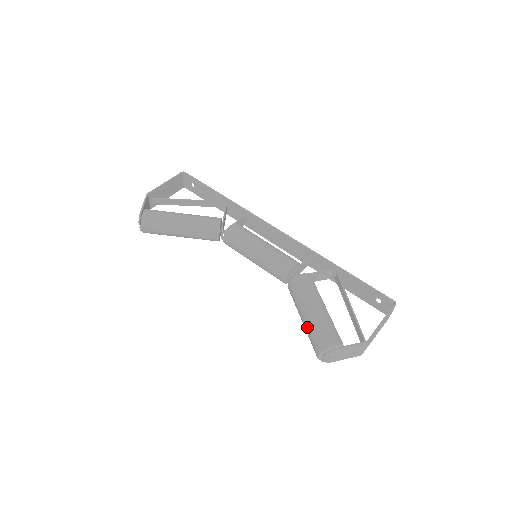
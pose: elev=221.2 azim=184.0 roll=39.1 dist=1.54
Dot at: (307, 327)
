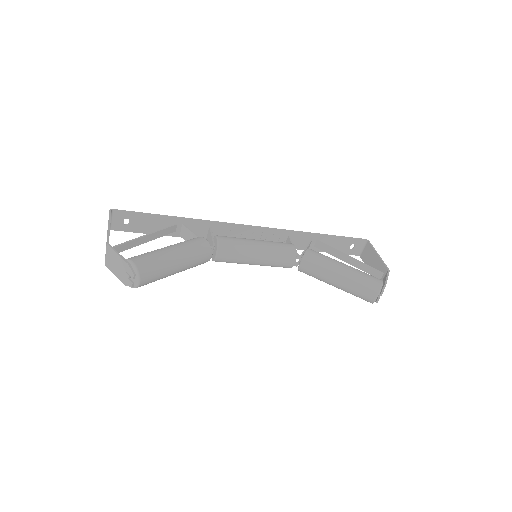
Dot at: (350, 284)
